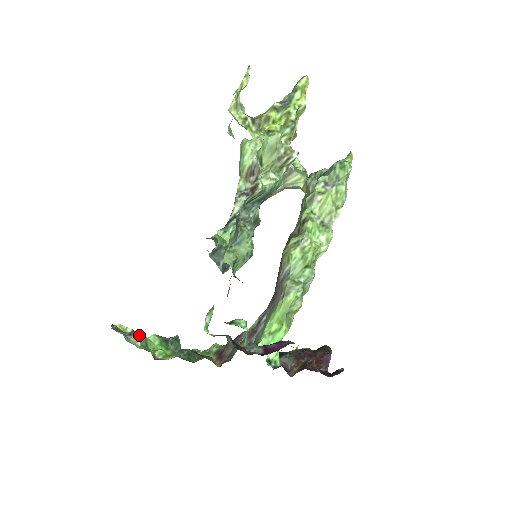
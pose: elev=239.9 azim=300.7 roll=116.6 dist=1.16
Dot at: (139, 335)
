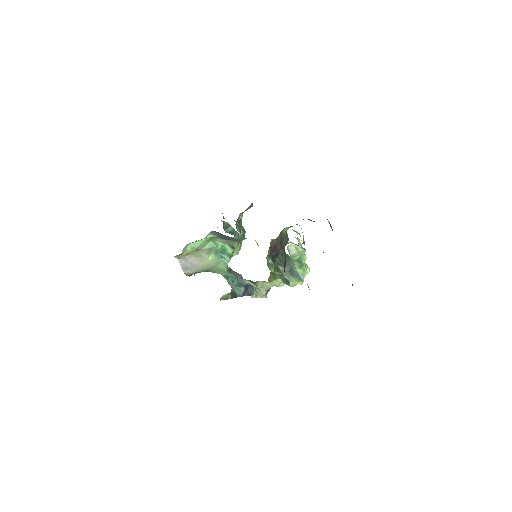
Dot at: occluded
